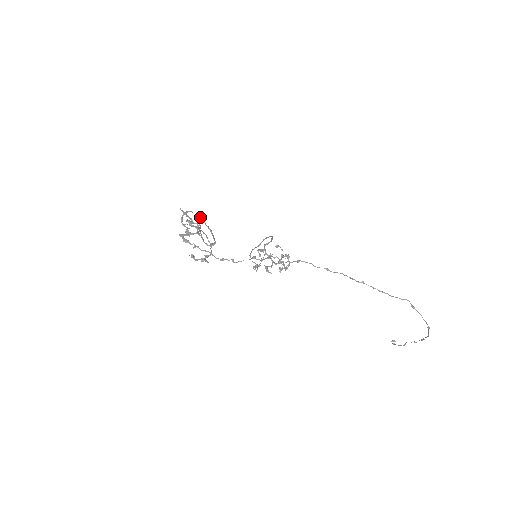
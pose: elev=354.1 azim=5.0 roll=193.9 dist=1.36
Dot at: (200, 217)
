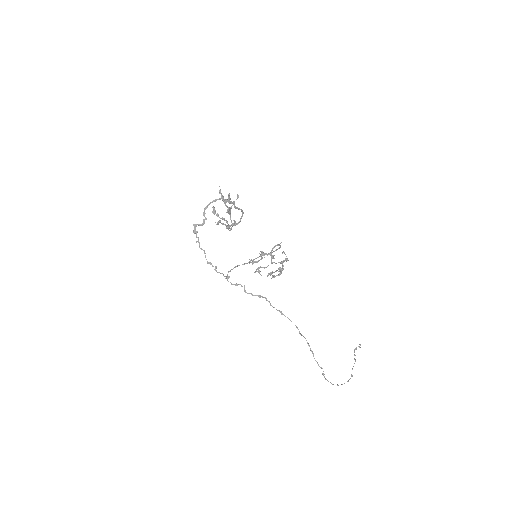
Dot at: (231, 202)
